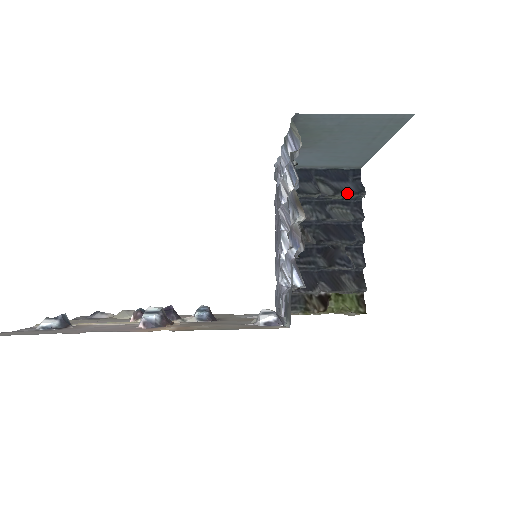
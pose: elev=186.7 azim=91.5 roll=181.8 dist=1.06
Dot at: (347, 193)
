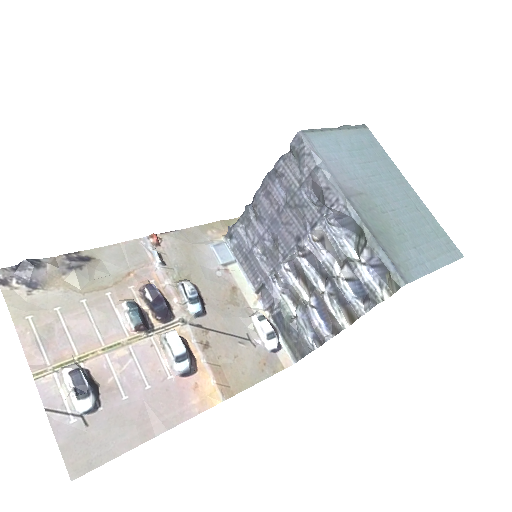
Dot at: occluded
